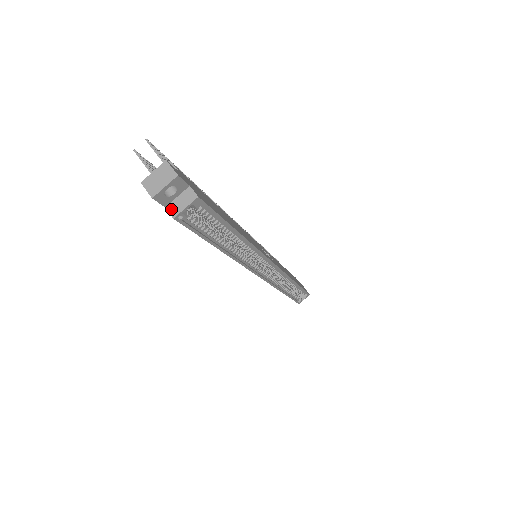
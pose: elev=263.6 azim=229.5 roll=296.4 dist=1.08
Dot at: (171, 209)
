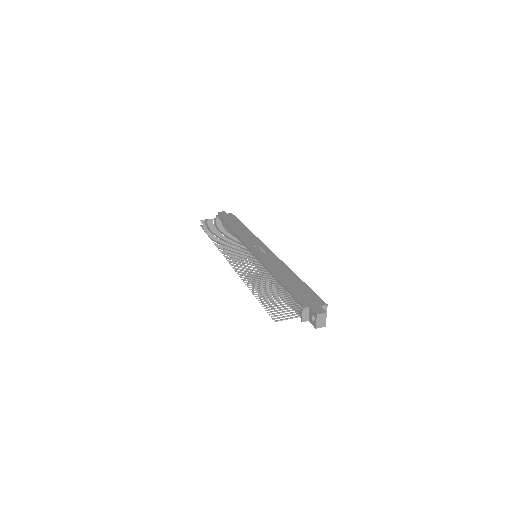
Dot at: occluded
